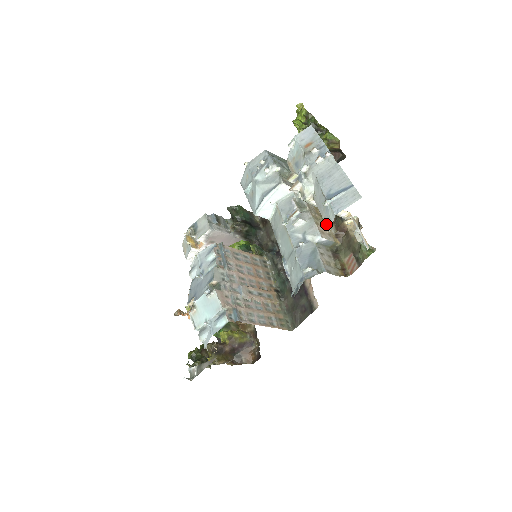
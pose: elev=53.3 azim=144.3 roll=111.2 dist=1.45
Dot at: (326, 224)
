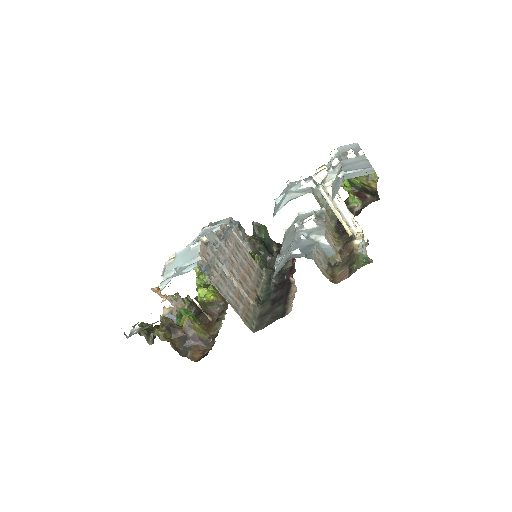
Dot at: (333, 196)
